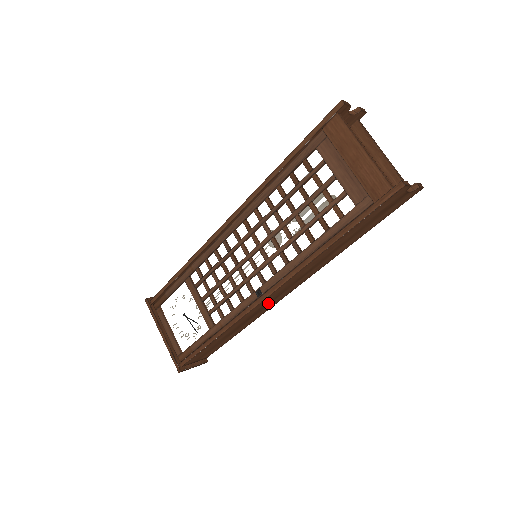
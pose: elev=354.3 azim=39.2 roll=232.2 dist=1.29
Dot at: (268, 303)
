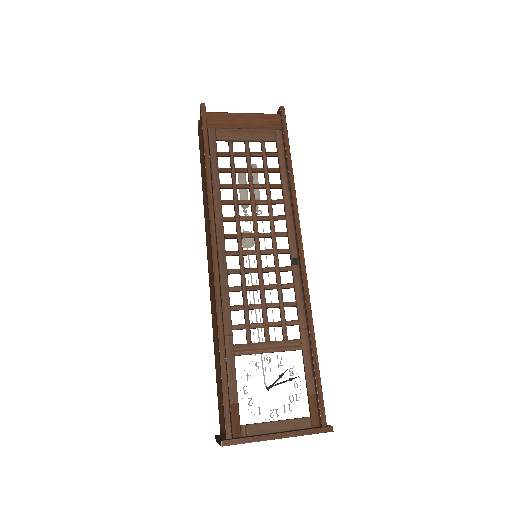
Dot at: occluded
